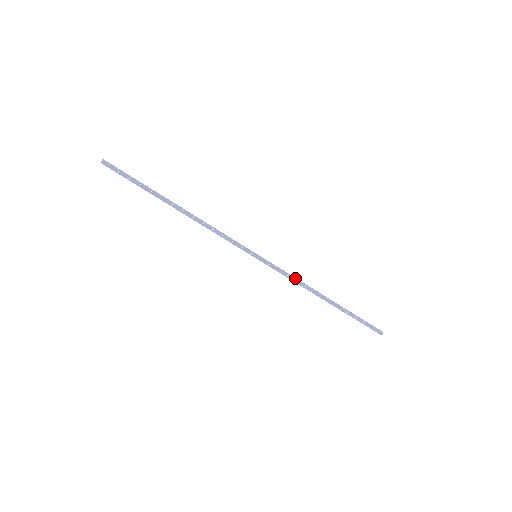
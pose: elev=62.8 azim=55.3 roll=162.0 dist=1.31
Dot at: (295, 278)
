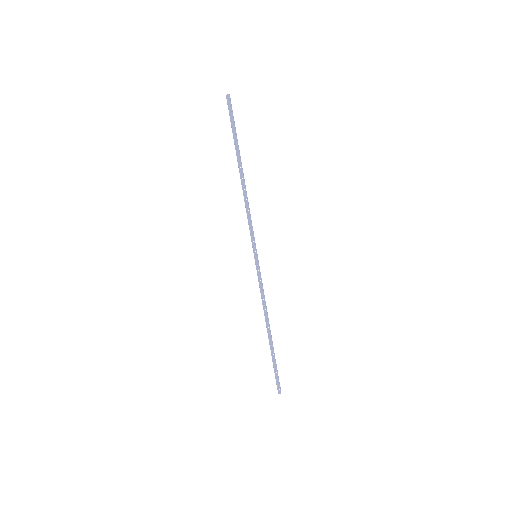
Dot at: occluded
